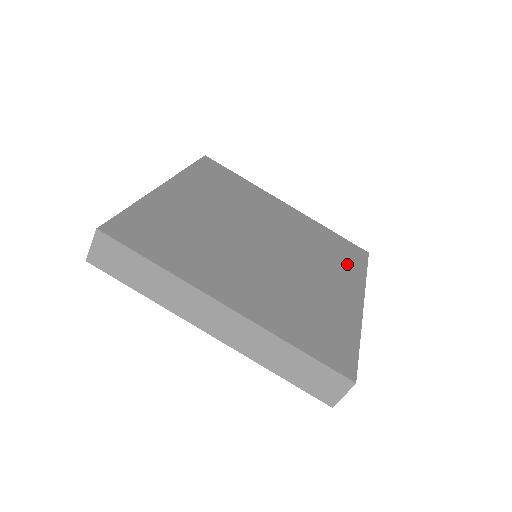
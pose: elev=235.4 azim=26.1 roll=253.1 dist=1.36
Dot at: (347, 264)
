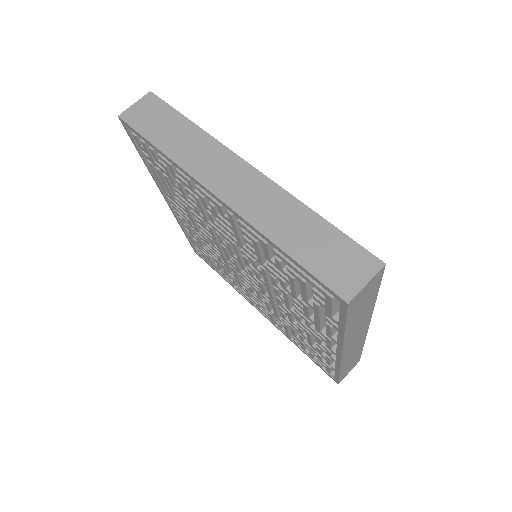
Dot at: occluded
